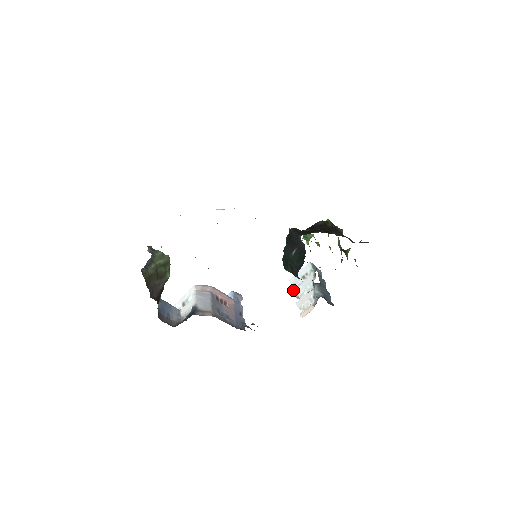
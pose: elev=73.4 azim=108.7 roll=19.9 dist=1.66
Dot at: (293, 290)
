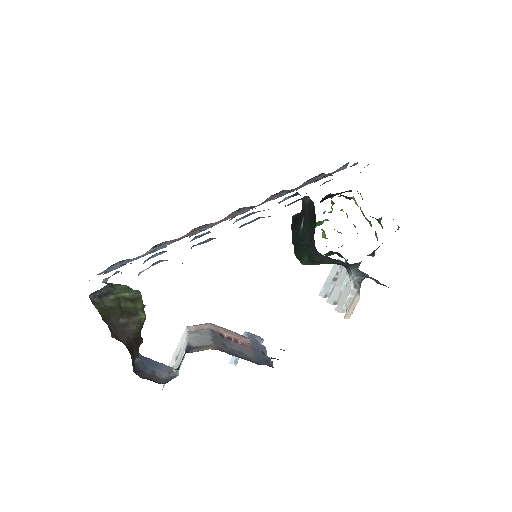
Dot at: occluded
